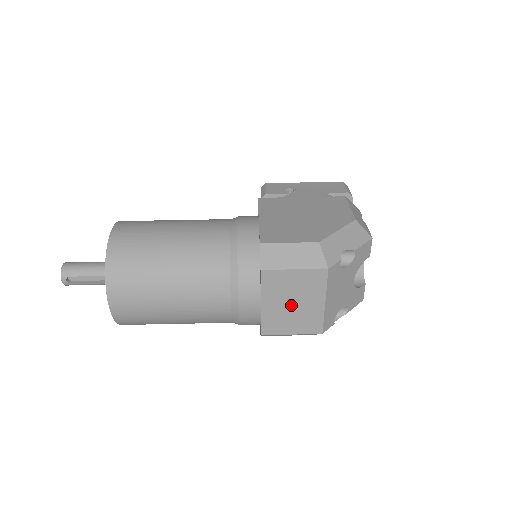
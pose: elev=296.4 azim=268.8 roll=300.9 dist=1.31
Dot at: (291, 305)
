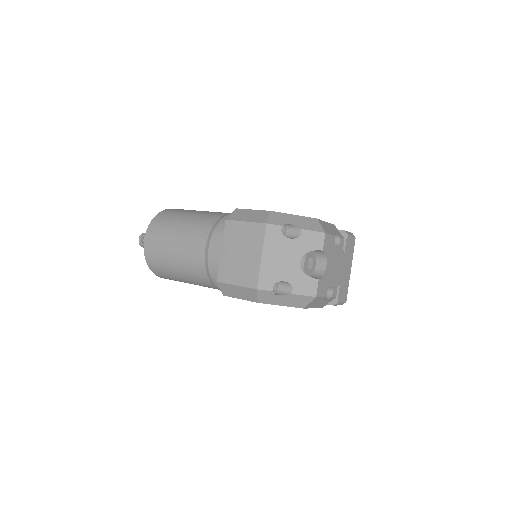
Dot at: (239, 255)
